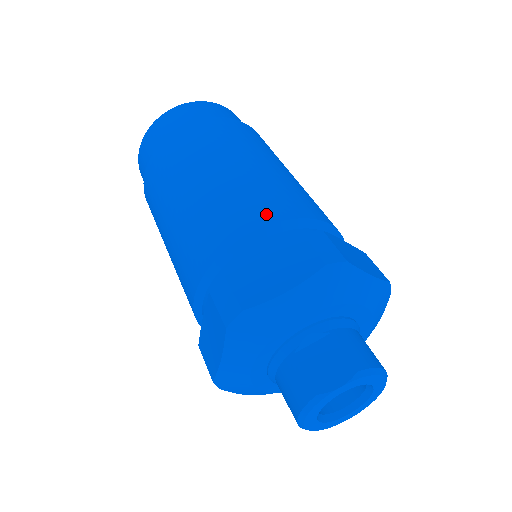
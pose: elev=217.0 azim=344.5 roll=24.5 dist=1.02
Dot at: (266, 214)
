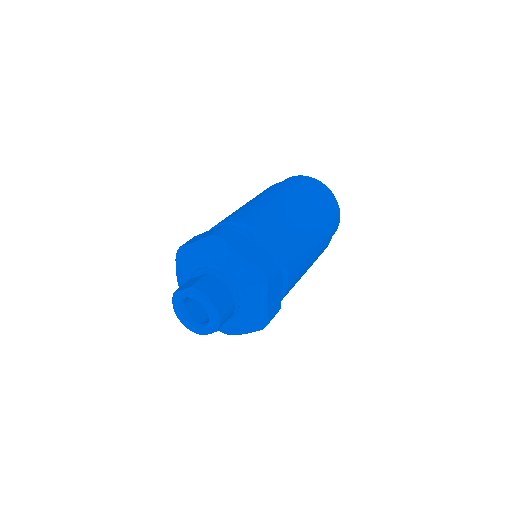
Dot at: (233, 218)
